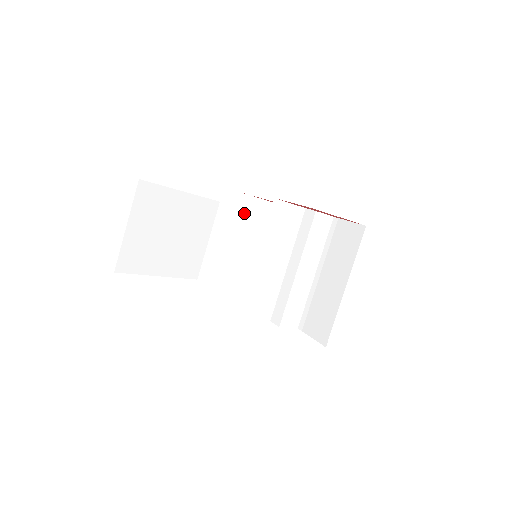
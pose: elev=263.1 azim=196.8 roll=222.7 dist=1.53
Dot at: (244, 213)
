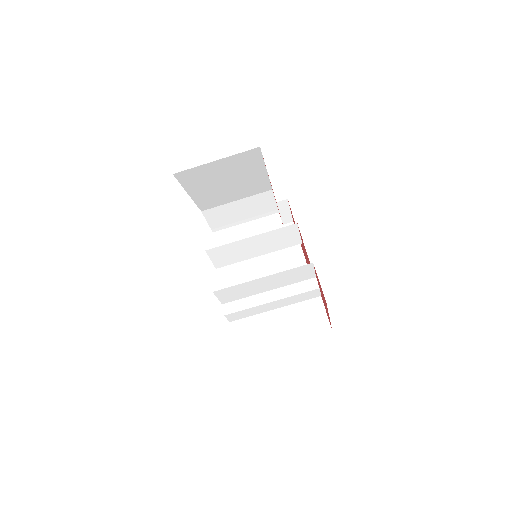
Dot at: (283, 232)
